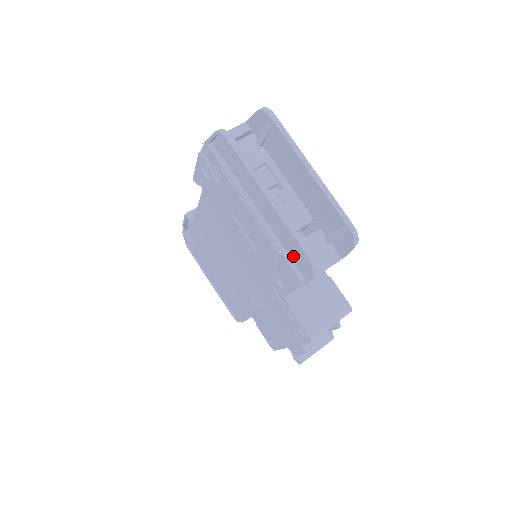
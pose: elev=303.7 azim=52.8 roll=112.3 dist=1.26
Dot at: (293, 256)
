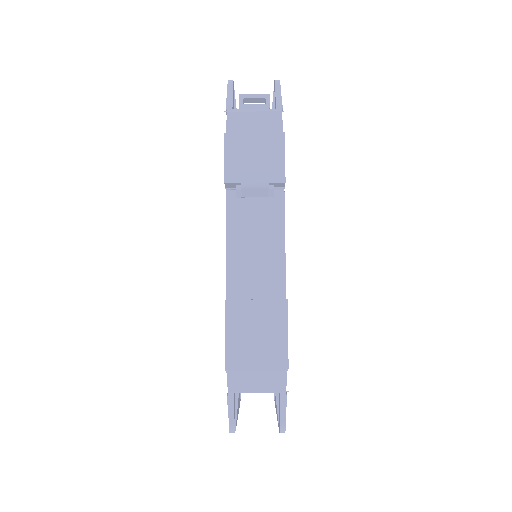
Dot at: occluded
